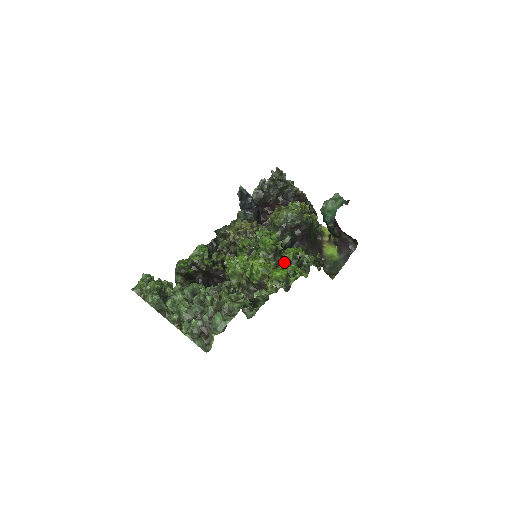
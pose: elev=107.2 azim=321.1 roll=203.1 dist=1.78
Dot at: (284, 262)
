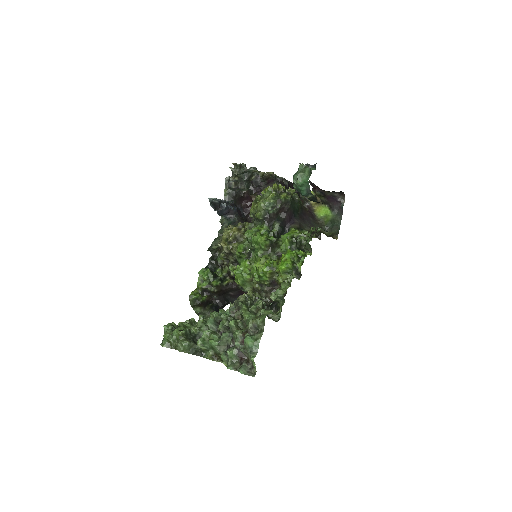
Dot at: (284, 251)
